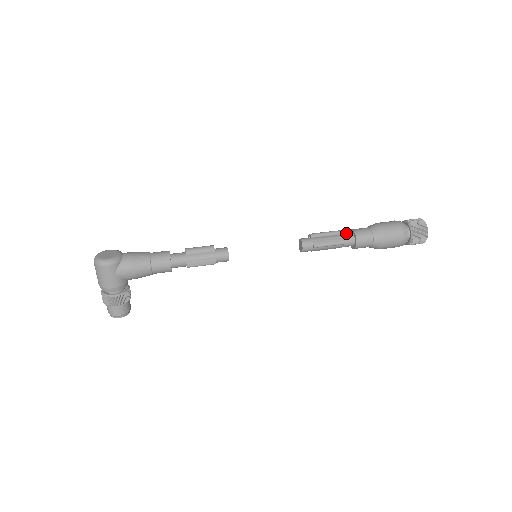
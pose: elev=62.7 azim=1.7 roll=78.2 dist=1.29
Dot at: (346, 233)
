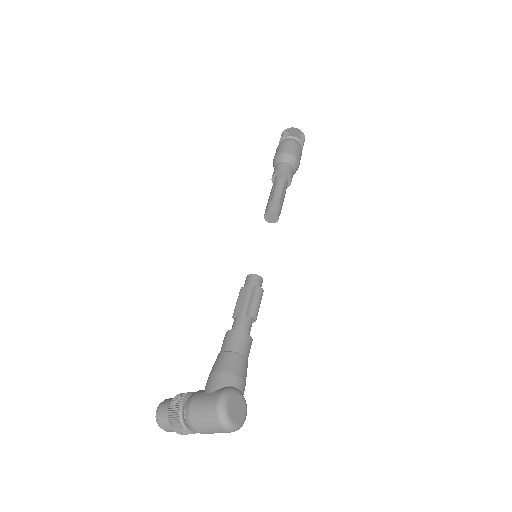
Dot at: (286, 181)
